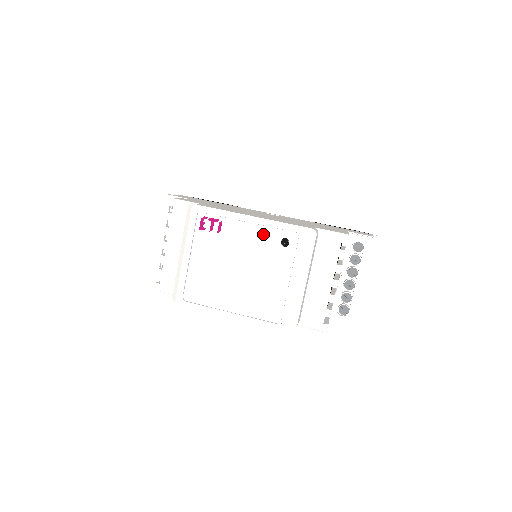
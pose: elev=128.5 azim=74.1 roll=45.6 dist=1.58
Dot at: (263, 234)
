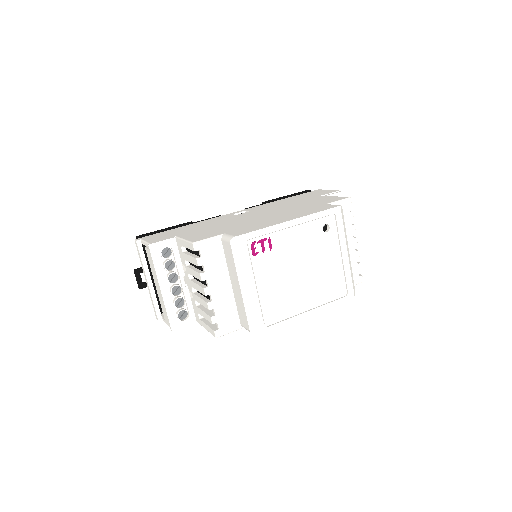
Dot at: (307, 230)
